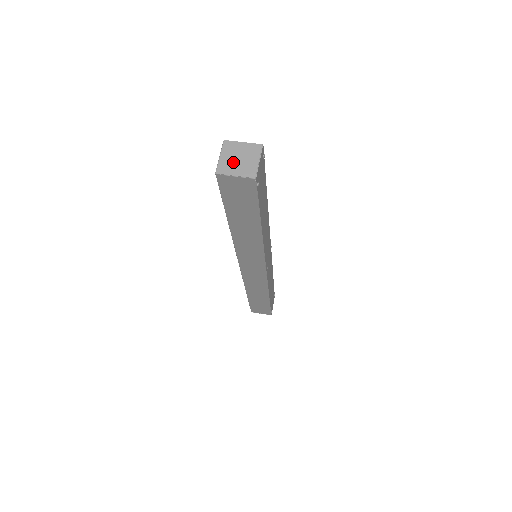
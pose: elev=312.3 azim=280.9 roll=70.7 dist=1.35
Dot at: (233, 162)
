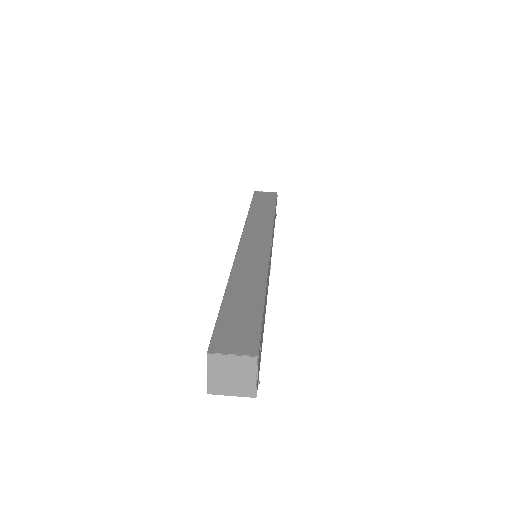
Dot at: (225, 381)
